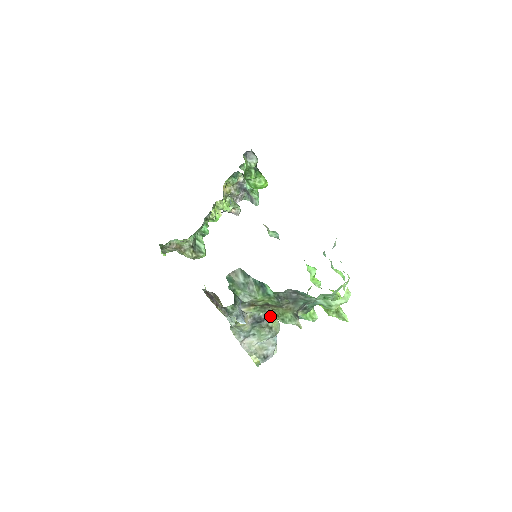
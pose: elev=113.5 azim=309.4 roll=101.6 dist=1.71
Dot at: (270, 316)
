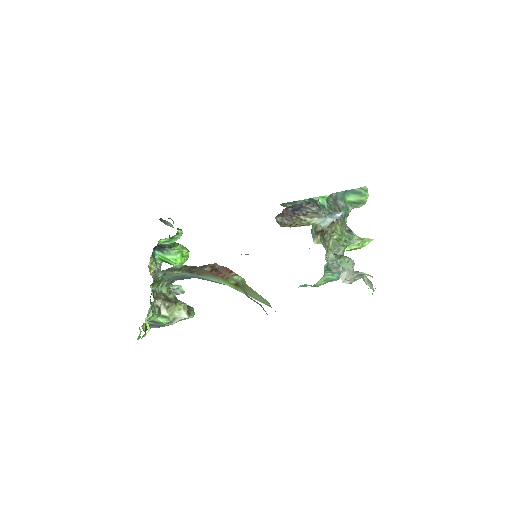
Dot at: occluded
